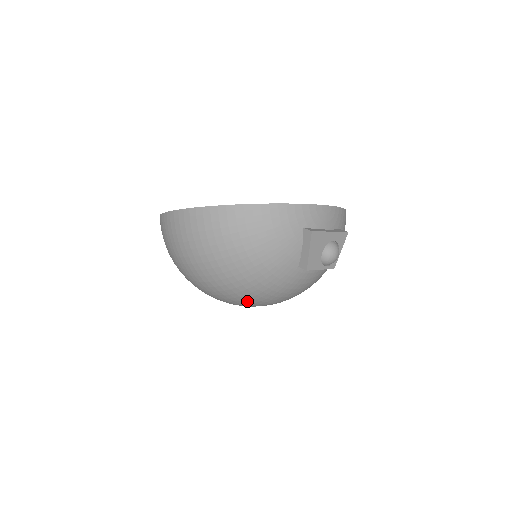
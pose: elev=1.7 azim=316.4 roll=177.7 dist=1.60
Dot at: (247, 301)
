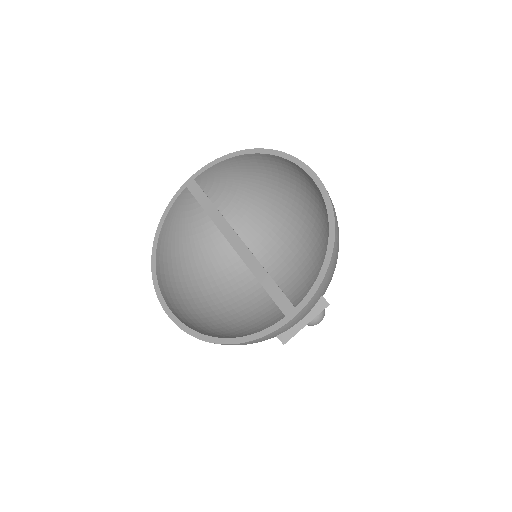
Dot at: occluded
